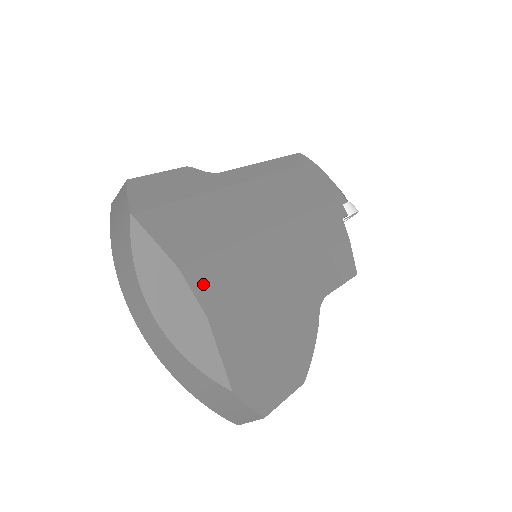
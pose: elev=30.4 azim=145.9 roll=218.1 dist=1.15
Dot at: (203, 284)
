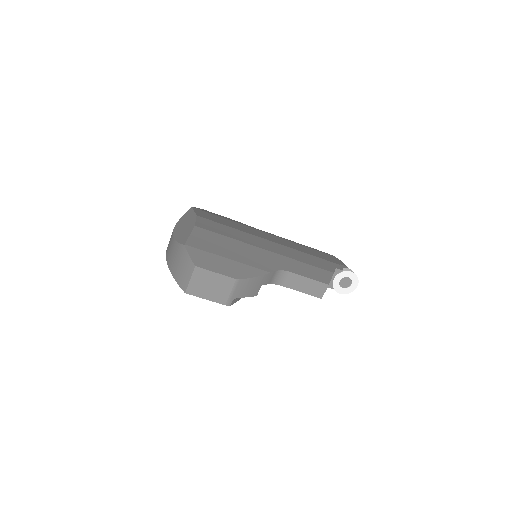
Dot at: (204, 223)
